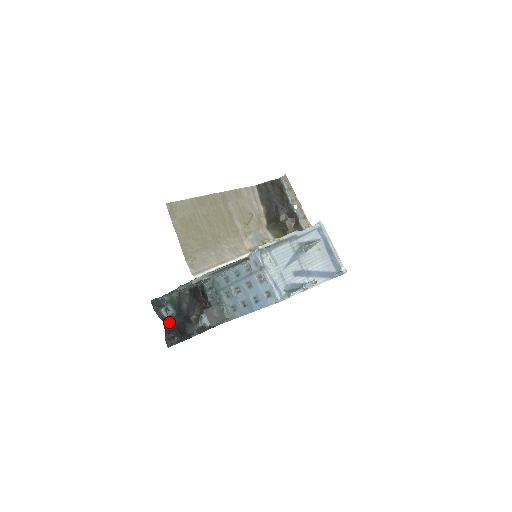
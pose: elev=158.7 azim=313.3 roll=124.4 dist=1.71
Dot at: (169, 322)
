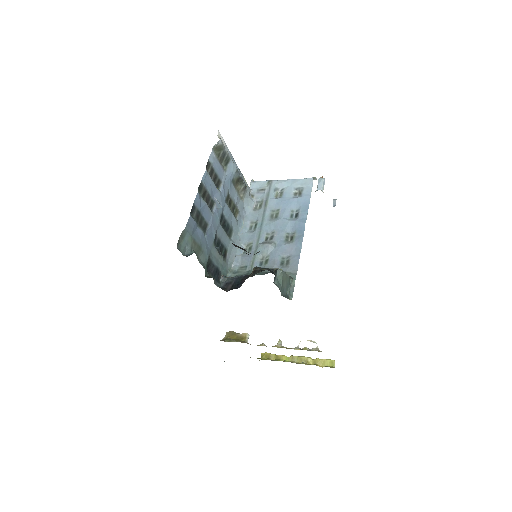
Dot at: occluded
